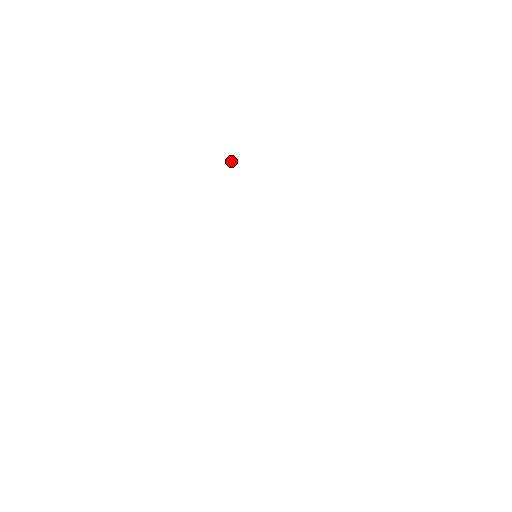
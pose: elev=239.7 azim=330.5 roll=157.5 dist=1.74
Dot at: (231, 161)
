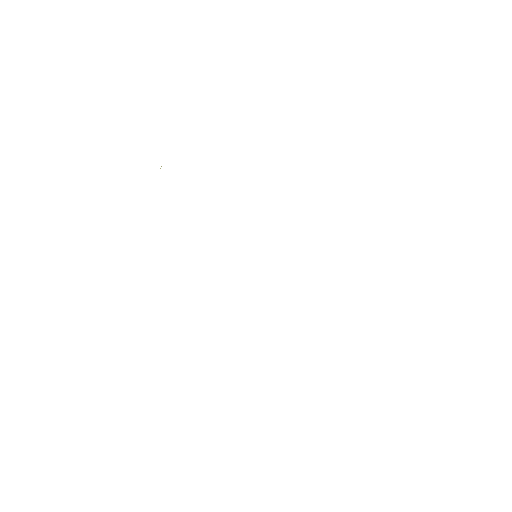
Dot at: occluded
